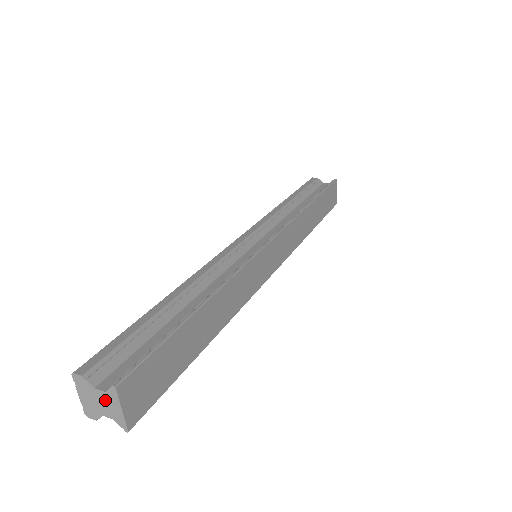
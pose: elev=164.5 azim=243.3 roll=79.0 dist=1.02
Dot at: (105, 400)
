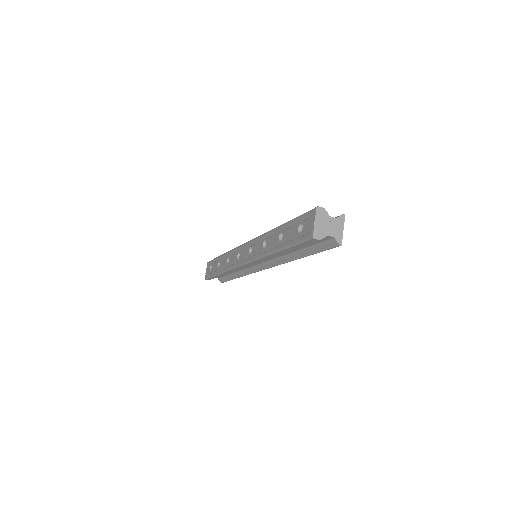
Dot at: (334, 224)
